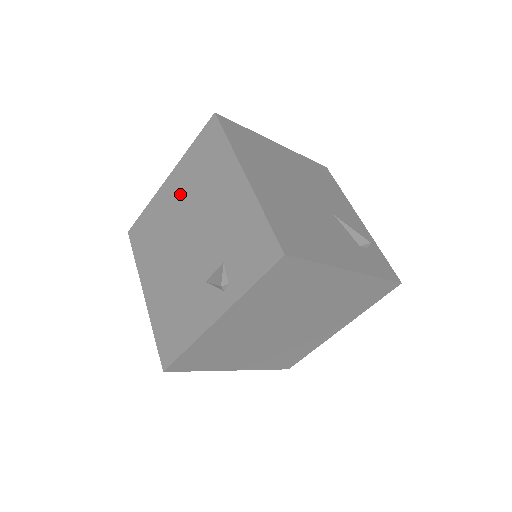
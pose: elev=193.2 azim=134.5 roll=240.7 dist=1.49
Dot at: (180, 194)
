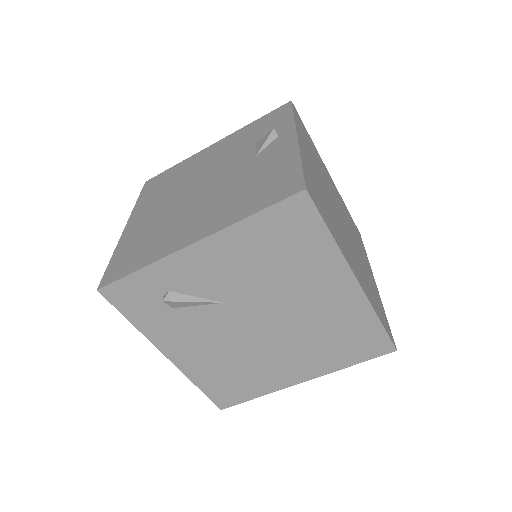
Dot at: (157, 205)
